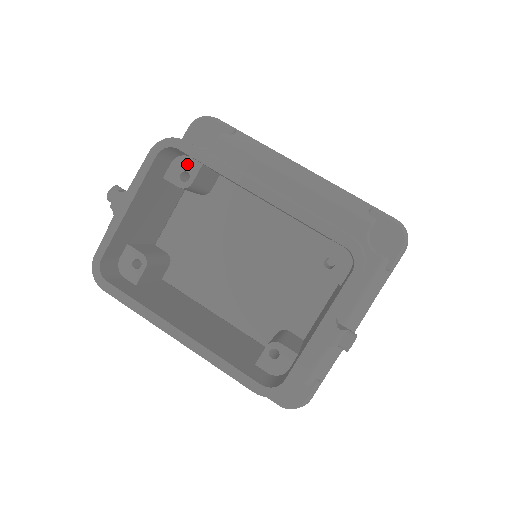
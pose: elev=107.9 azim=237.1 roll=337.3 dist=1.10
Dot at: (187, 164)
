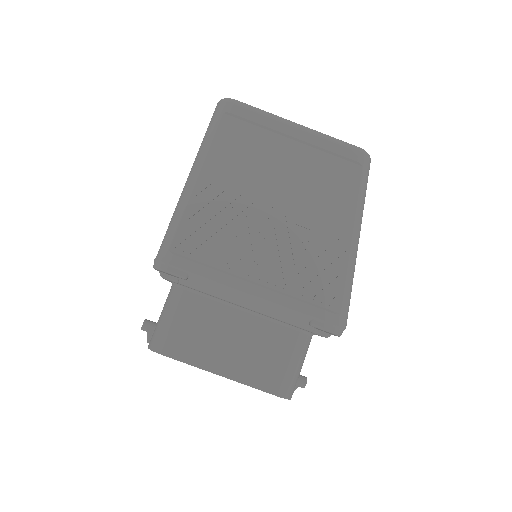
Dot at: occluded
